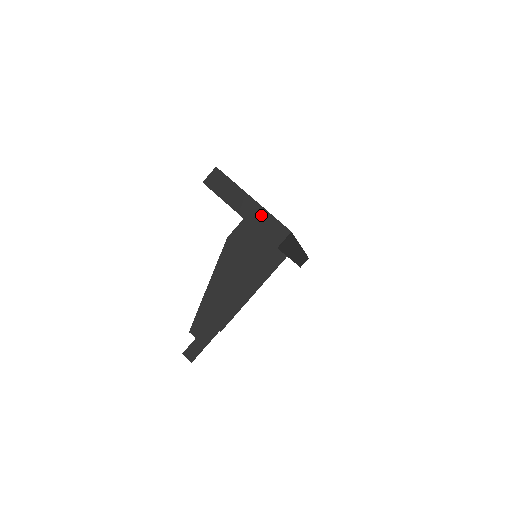
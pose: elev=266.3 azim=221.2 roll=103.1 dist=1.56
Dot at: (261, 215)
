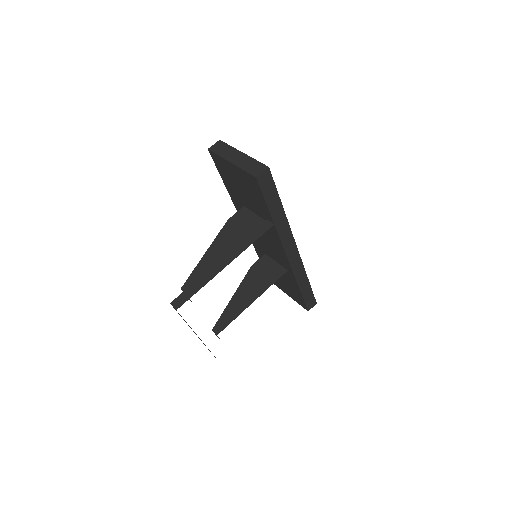
Dot at: (247, 161)
